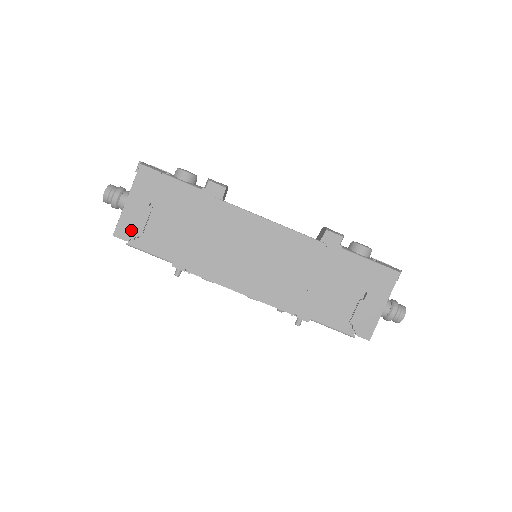
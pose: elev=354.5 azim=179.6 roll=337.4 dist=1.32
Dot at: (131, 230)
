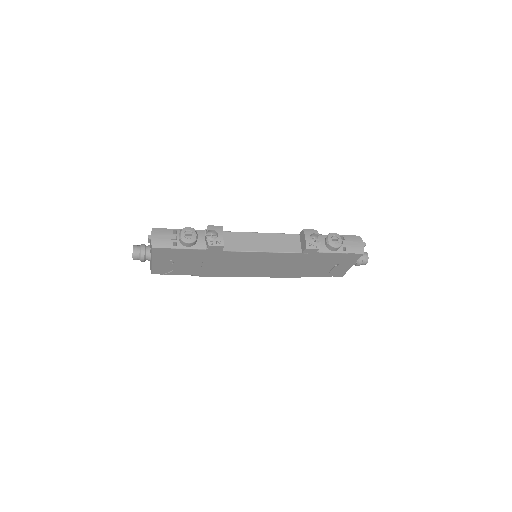
Dot at: (163, 271)
